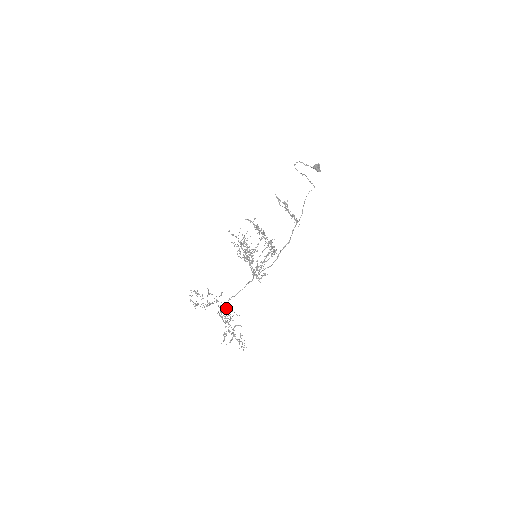
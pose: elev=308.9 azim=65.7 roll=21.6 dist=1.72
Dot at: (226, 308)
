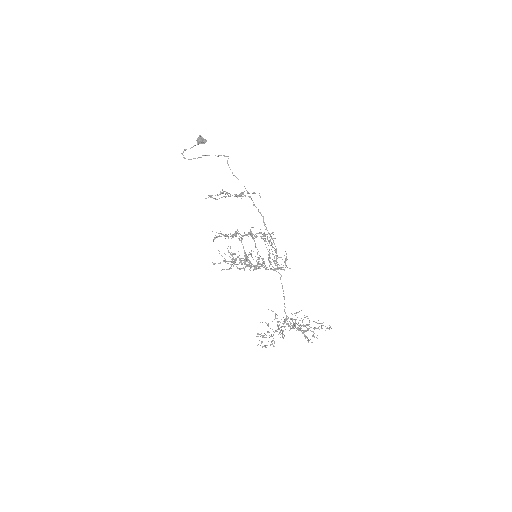
Dot at: (287, 318)
